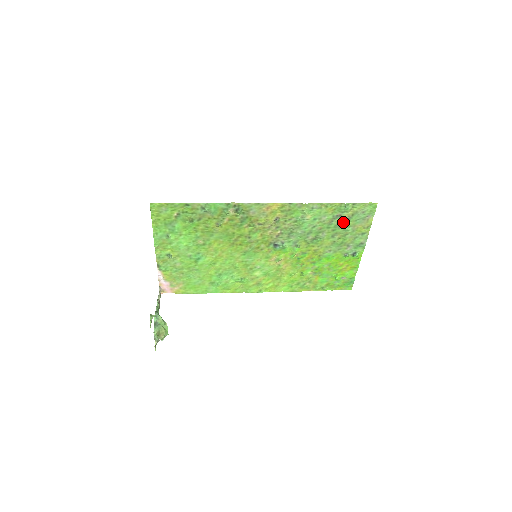
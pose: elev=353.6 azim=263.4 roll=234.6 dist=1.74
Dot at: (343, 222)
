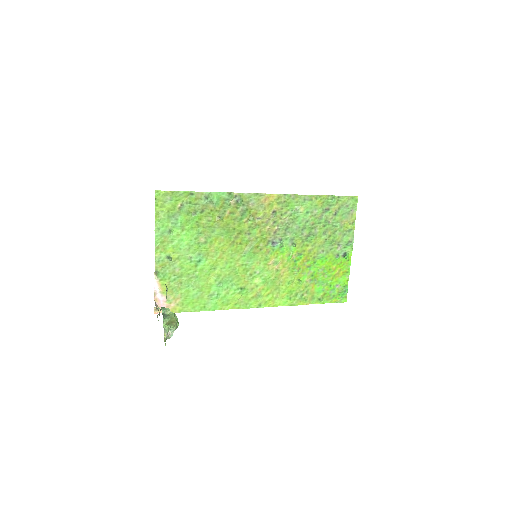
Dot at: (331, 217)
